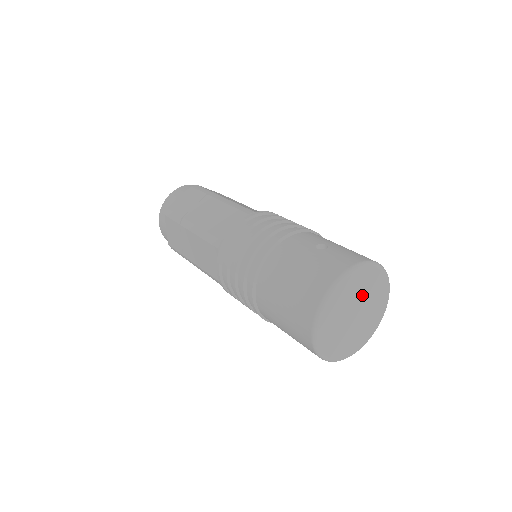
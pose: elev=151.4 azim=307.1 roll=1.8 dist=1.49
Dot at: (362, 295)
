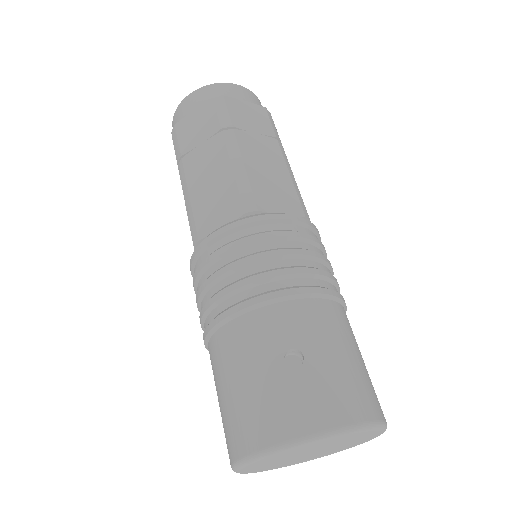
Dot at: (324, 446)
